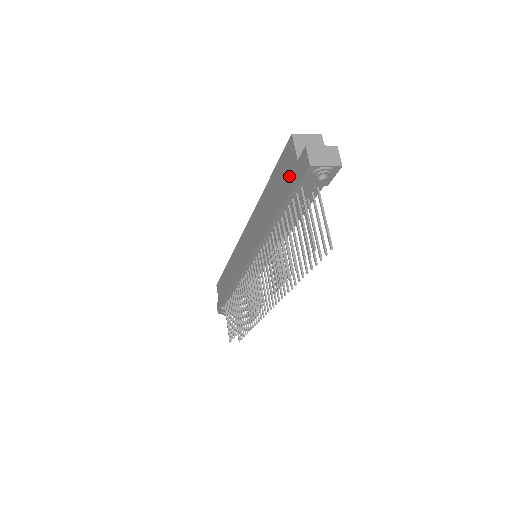
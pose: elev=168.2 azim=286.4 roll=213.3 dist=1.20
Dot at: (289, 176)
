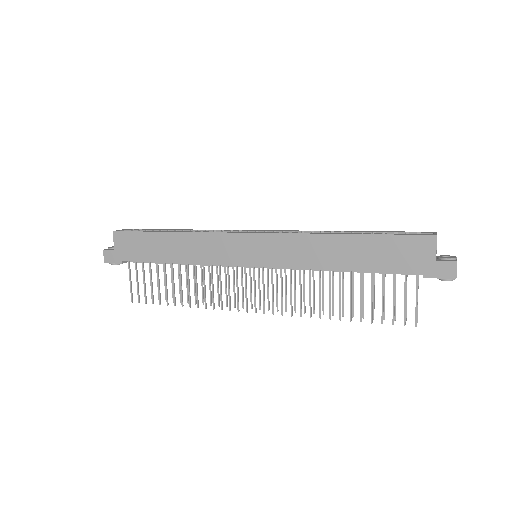
Dot at: (412, 261)
